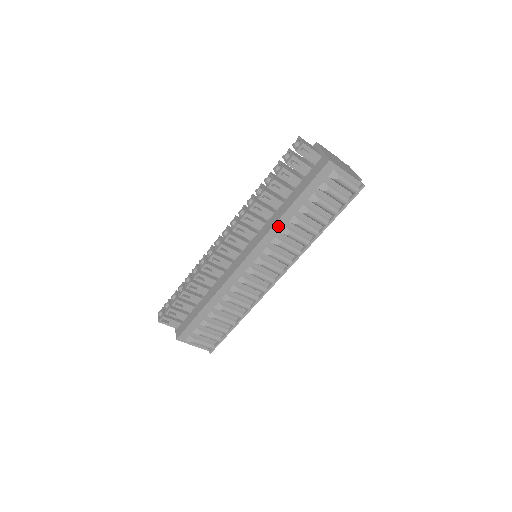
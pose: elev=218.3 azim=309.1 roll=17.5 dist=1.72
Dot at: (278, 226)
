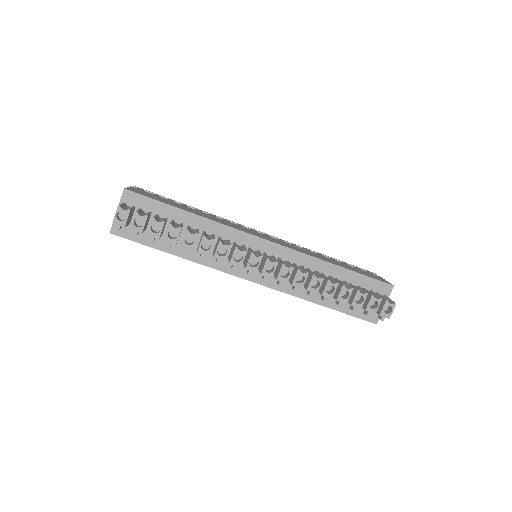
Dot at: (300, 297)
